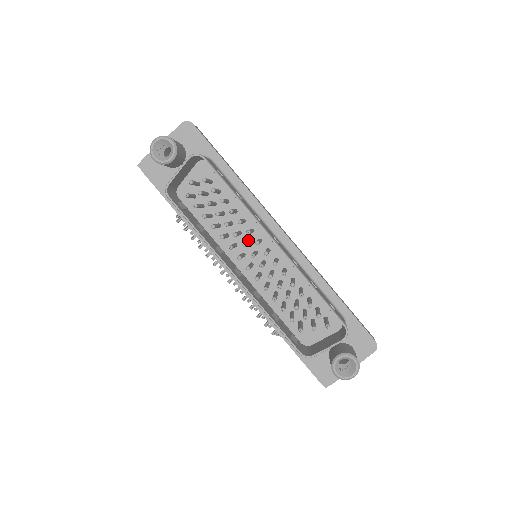
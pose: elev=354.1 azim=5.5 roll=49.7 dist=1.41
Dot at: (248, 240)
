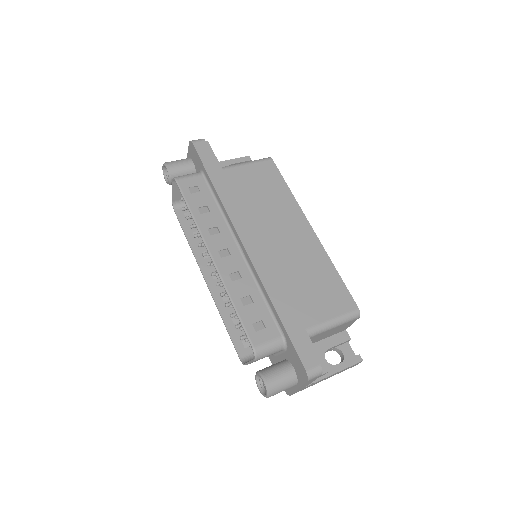
Dot at: occluded
